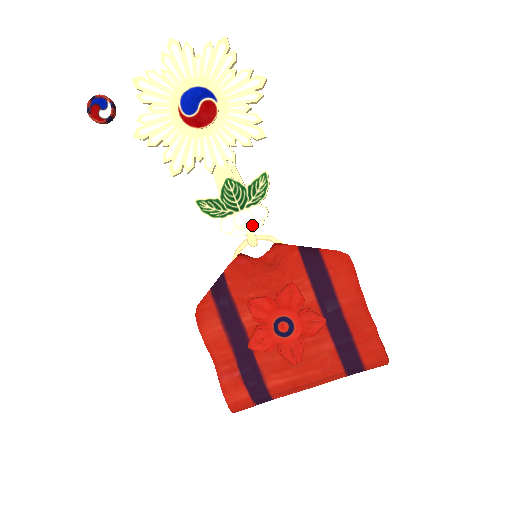
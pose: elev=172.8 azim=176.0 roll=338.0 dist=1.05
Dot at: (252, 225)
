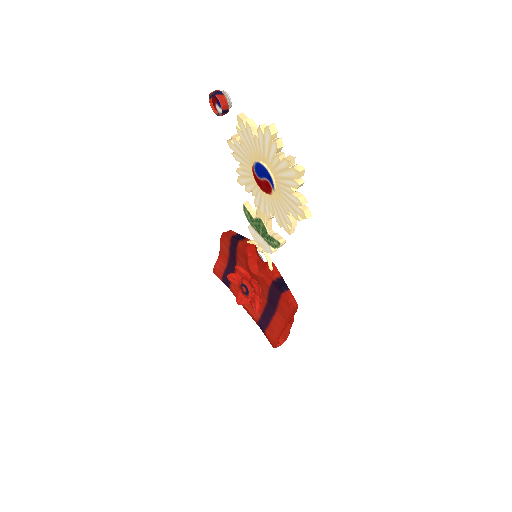
Dot at: (262, 246)
